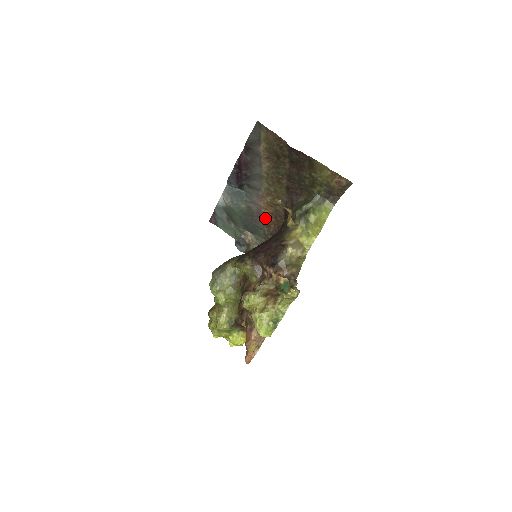
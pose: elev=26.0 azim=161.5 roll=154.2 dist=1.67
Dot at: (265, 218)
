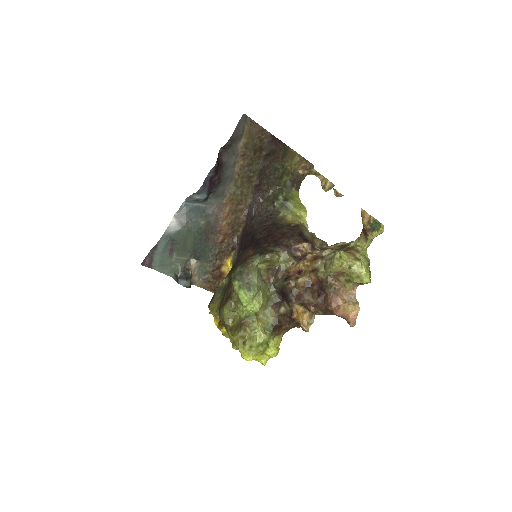
Dot at: (220, 233)
